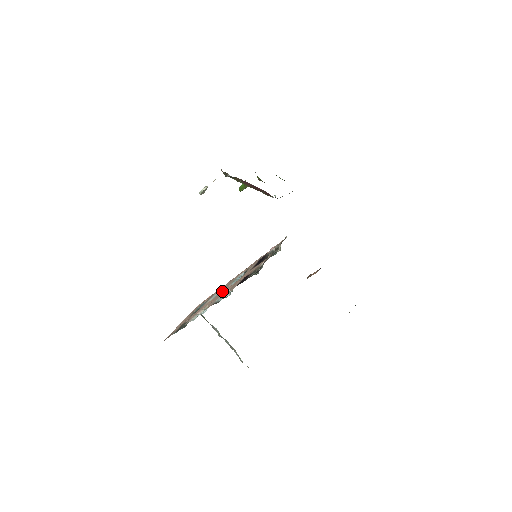
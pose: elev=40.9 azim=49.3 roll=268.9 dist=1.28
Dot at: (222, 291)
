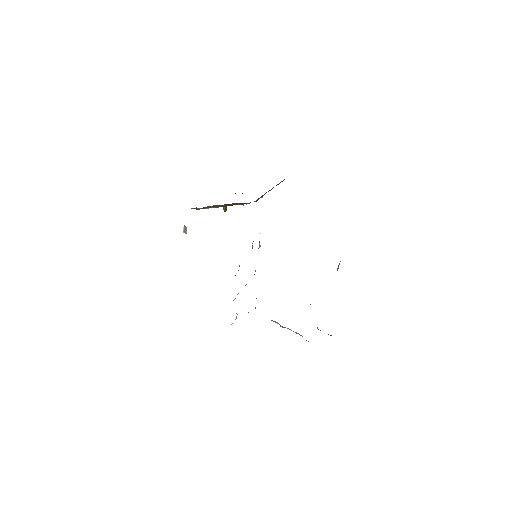
Dot at: occluded
